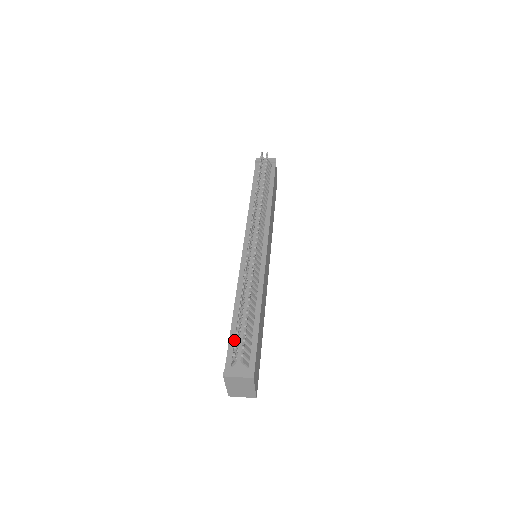
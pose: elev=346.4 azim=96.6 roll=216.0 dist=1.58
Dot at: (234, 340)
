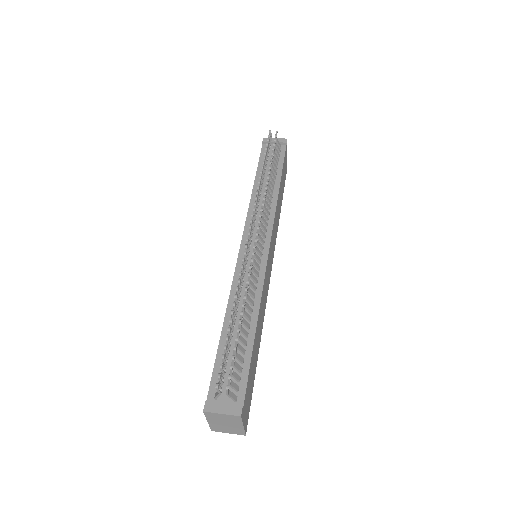
Dot at: (221, 363)
